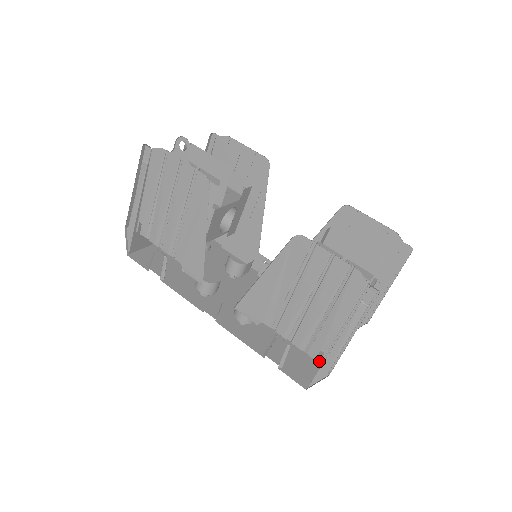
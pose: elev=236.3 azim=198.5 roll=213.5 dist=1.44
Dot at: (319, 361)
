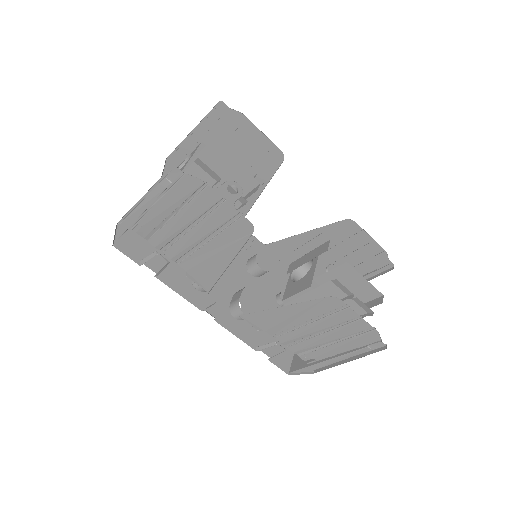
Dot at: (308, 363)
